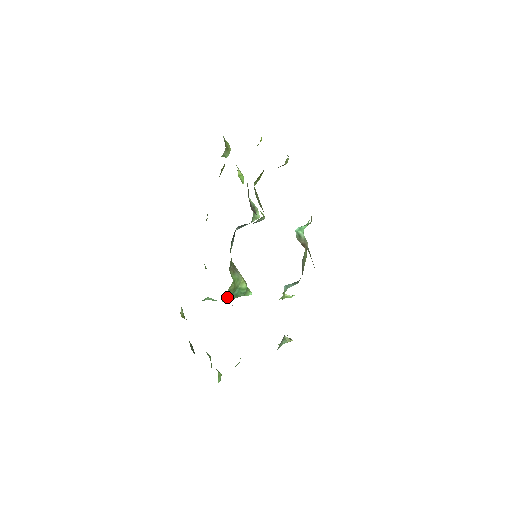
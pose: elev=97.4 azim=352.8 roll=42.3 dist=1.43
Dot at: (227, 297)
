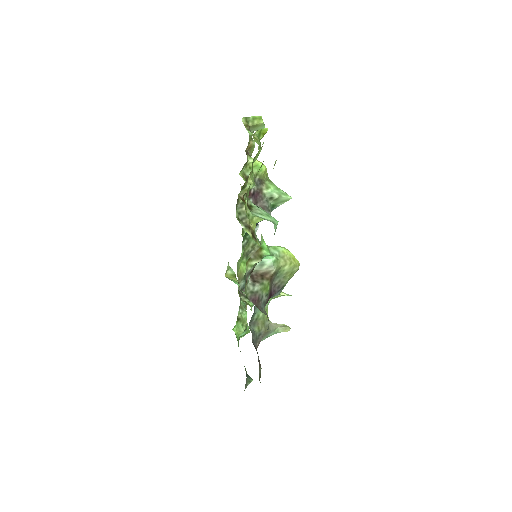
Dot at: occluded
